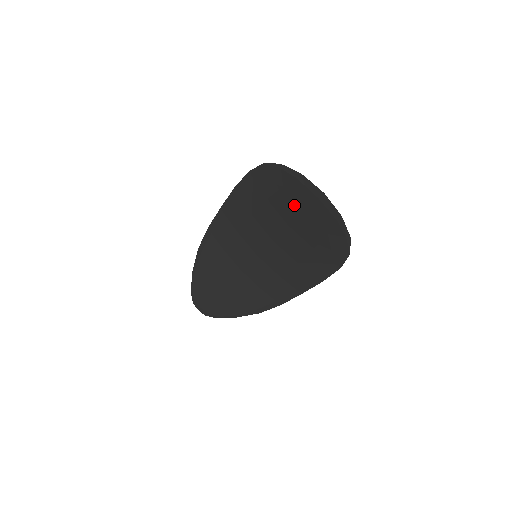
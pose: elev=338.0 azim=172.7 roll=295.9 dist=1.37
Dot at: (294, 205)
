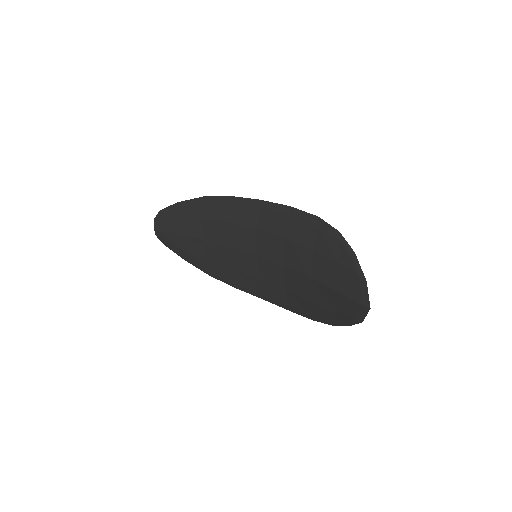
Dot at: (335, 280)
